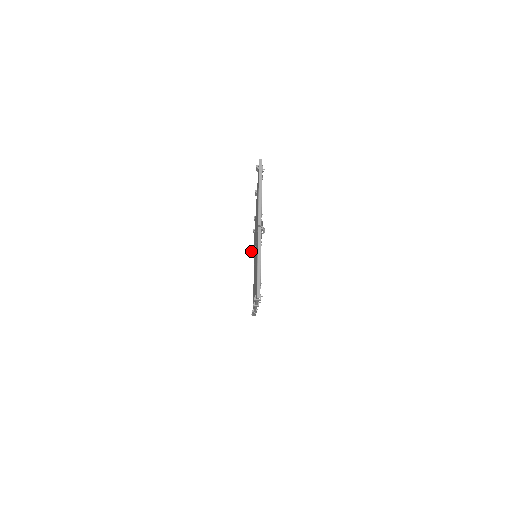
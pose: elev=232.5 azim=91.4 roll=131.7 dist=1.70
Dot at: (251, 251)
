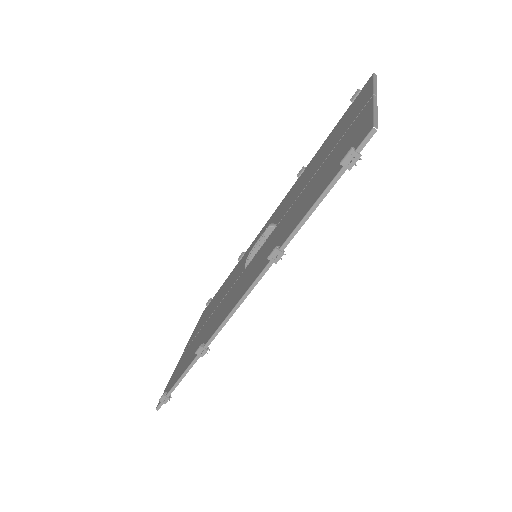
Dot at: (264, 231)
